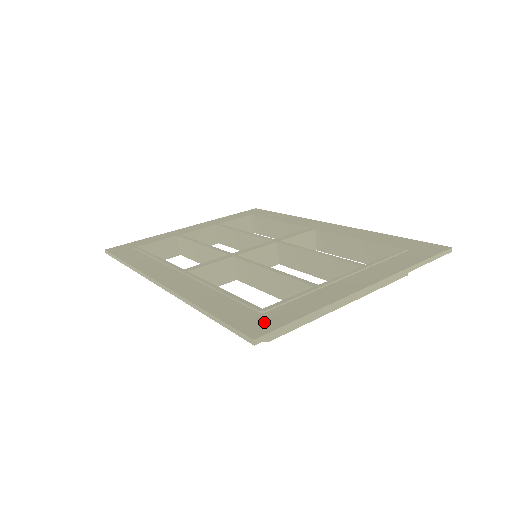
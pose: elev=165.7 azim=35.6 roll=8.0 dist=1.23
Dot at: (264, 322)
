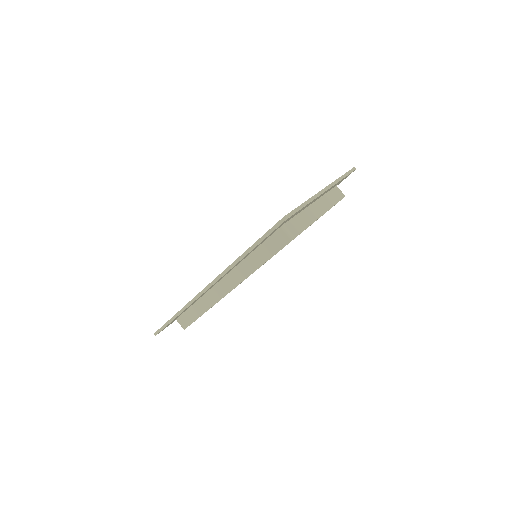
Dot at: occluded
